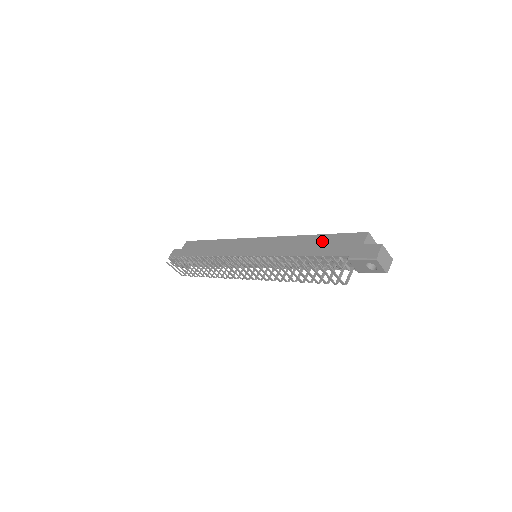
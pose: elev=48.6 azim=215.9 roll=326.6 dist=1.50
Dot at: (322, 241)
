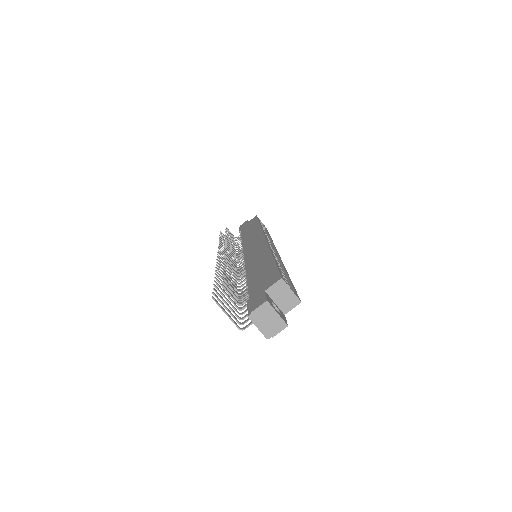
Dot at: (265, 267)
